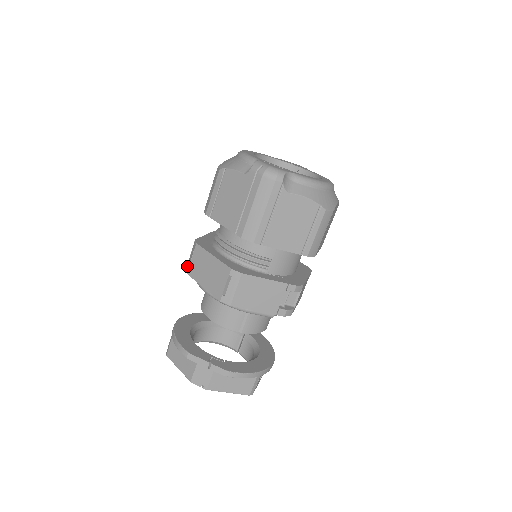
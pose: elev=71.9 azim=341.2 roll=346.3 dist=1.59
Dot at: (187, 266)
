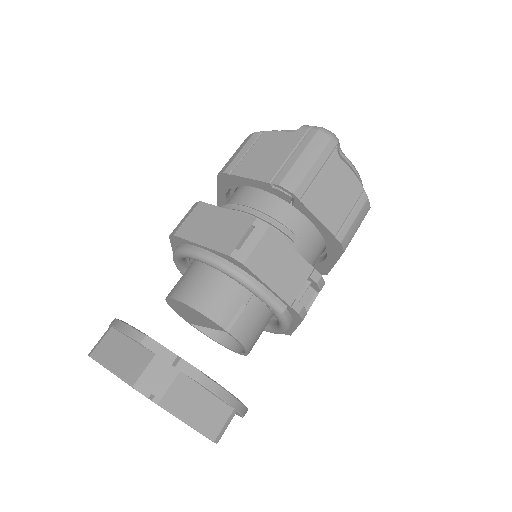
Dot at: (174, 230)
